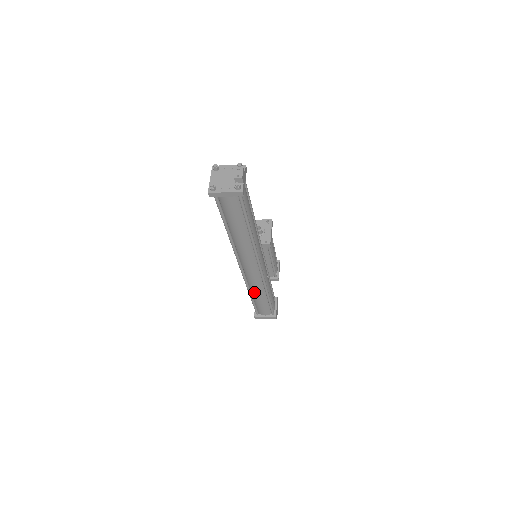
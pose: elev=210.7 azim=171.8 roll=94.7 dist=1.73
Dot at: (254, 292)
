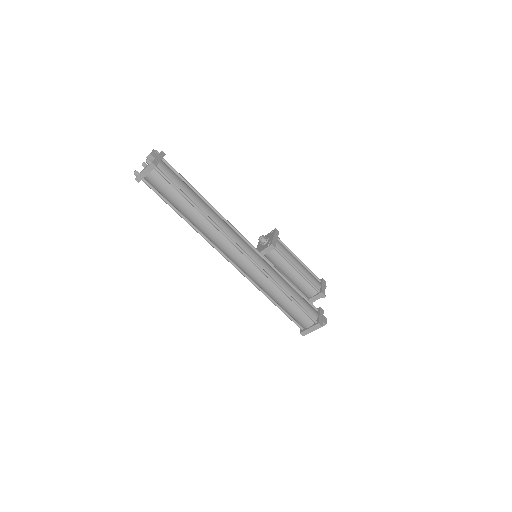
Dot at: (268, 292)
